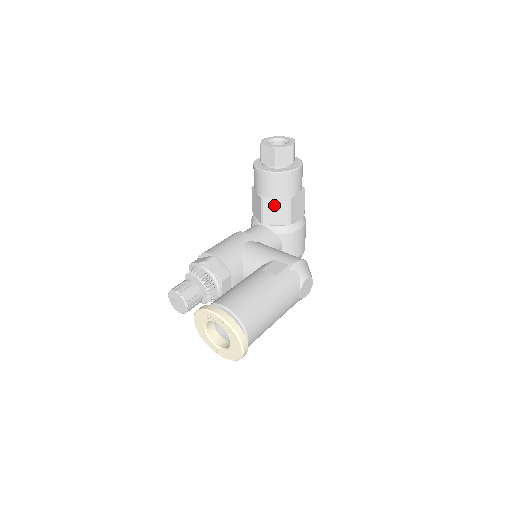
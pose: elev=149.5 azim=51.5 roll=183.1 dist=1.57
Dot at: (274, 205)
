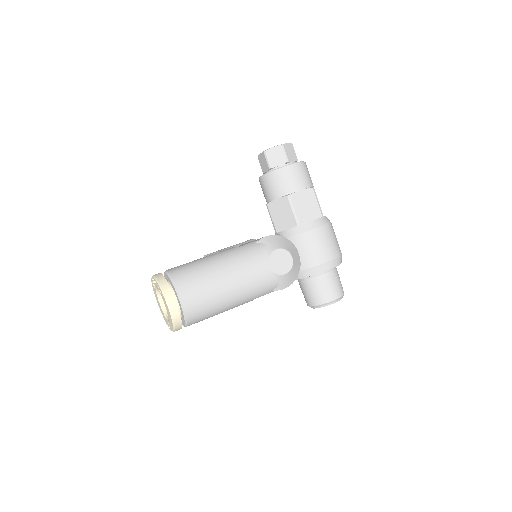
Dot at: (278, 207)
